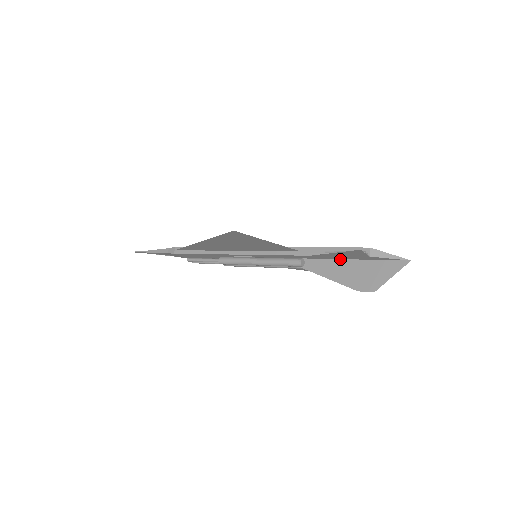
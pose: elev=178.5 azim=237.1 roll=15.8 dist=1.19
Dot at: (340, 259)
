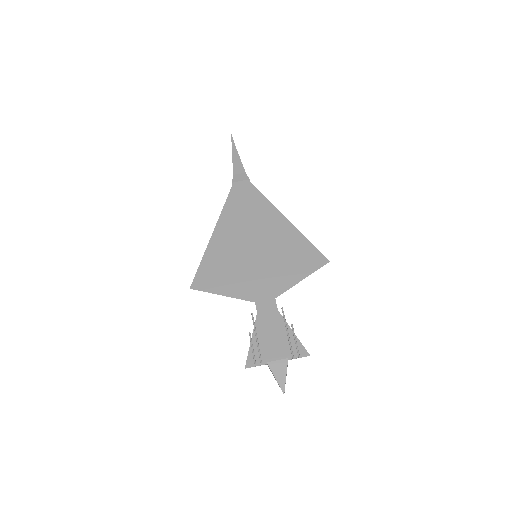
Dot at: occluded
